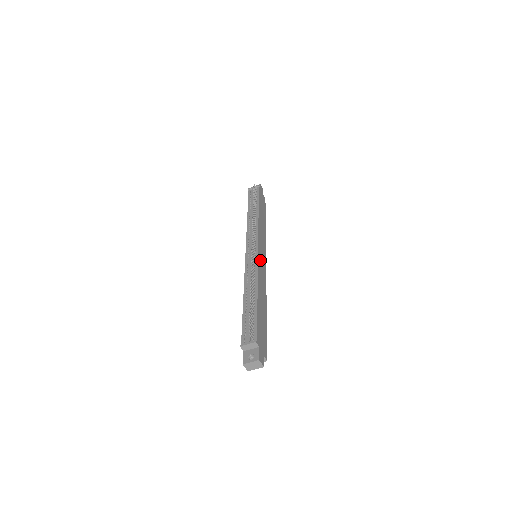
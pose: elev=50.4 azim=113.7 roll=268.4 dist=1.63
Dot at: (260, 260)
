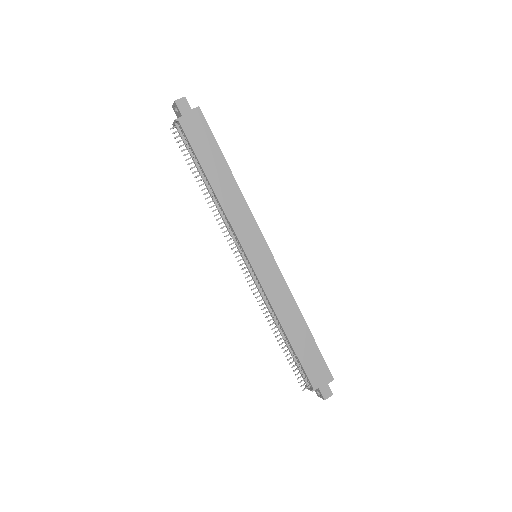
Dot at: (262, 273)
